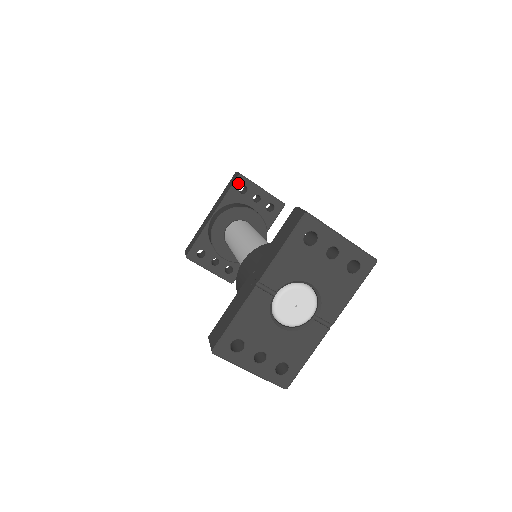
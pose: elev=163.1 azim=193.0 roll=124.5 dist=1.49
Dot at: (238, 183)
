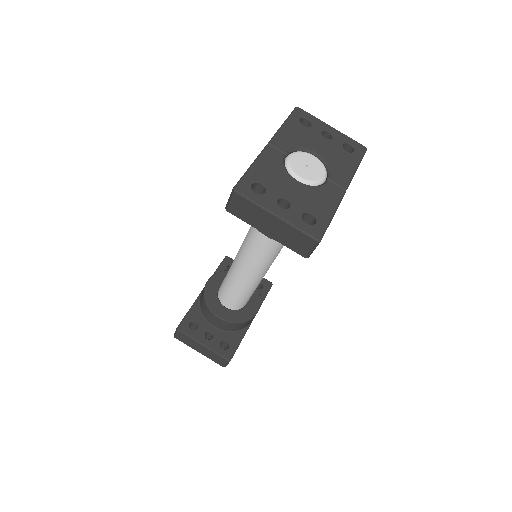
Dot at: (226, 263)
